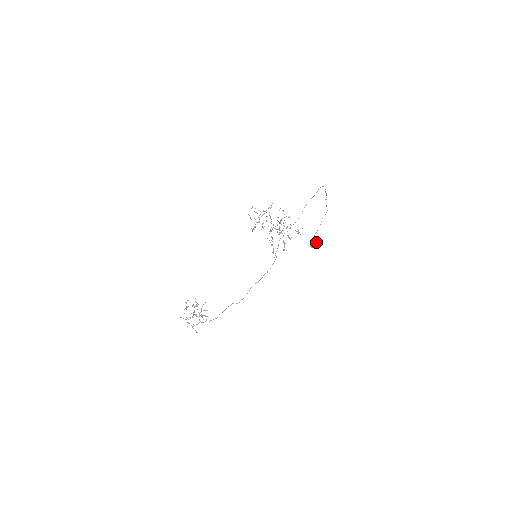
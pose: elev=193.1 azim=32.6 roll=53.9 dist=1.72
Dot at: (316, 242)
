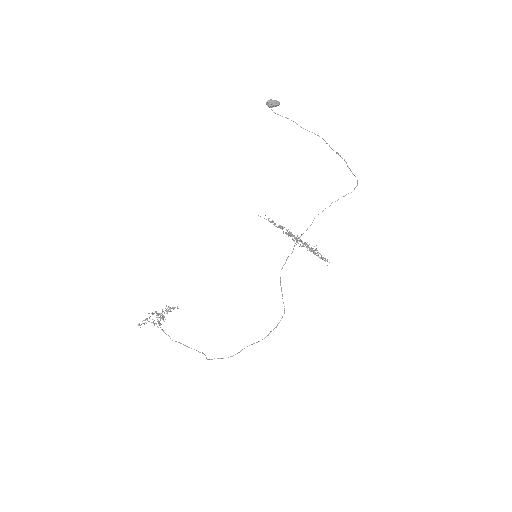
Dot at: (273, 100)
